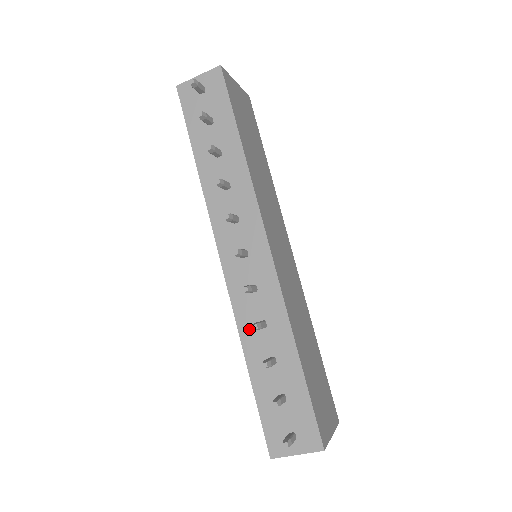
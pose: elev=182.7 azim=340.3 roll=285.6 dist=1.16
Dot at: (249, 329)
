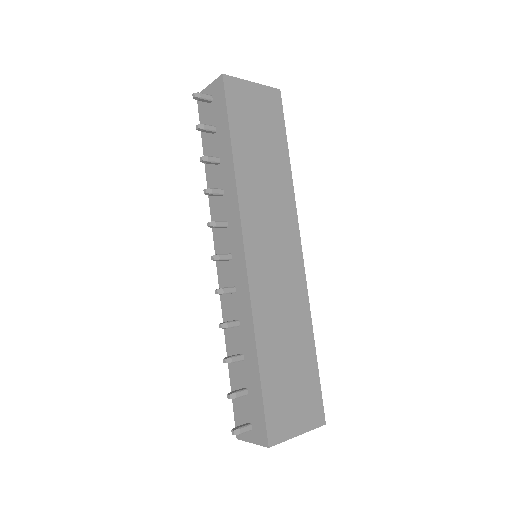
Dot at: occluded
